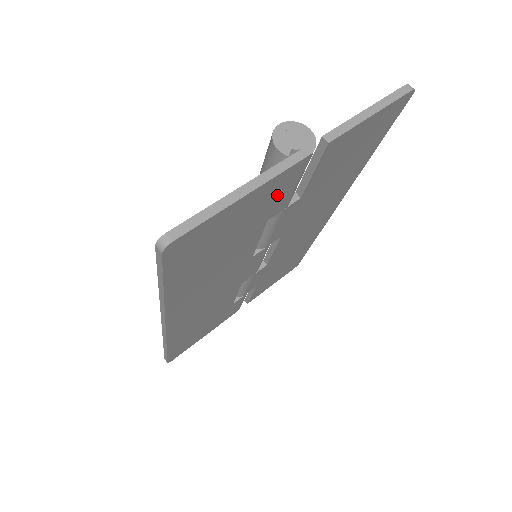
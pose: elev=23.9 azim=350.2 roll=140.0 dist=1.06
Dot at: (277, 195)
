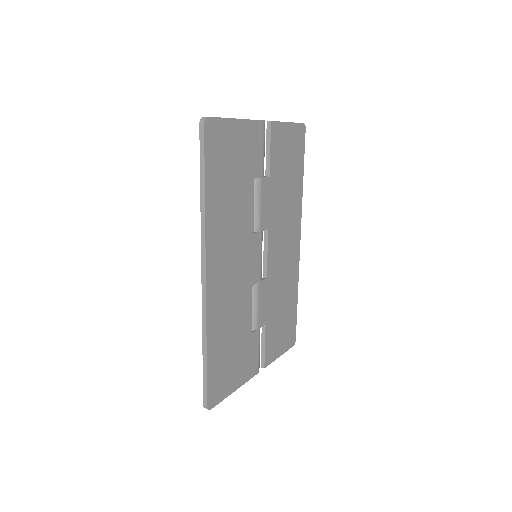
Dot at: (254, 148)
